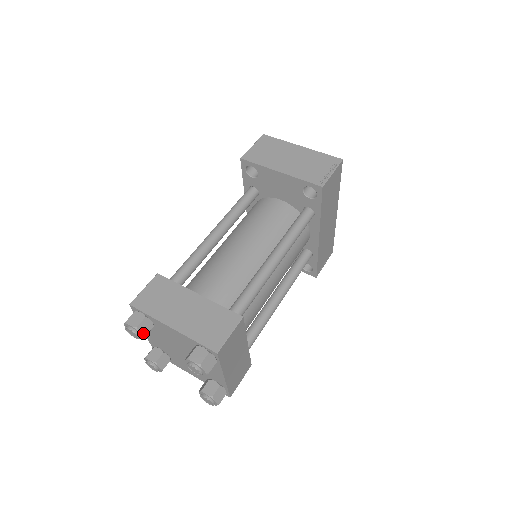
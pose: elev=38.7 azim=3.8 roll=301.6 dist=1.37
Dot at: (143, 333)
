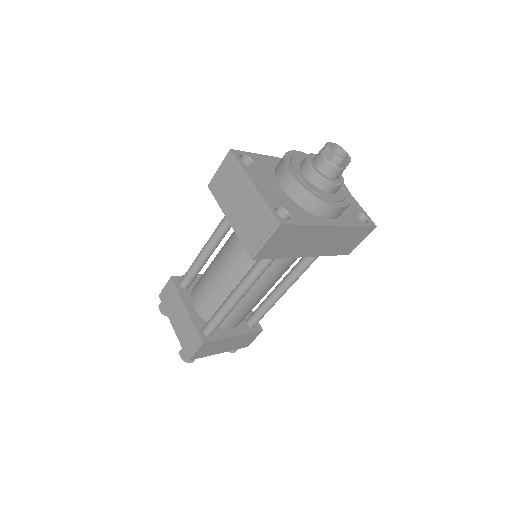
Dot at: occluded
